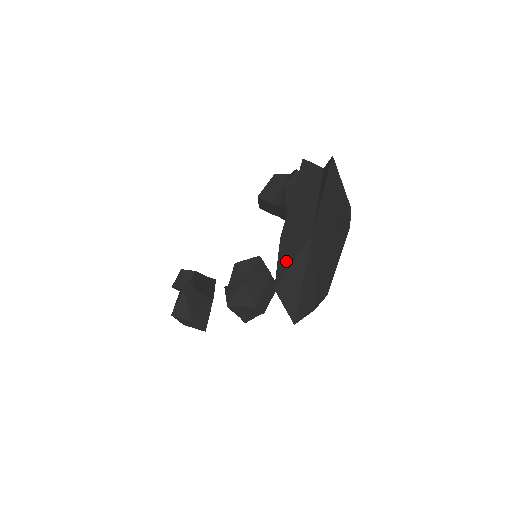
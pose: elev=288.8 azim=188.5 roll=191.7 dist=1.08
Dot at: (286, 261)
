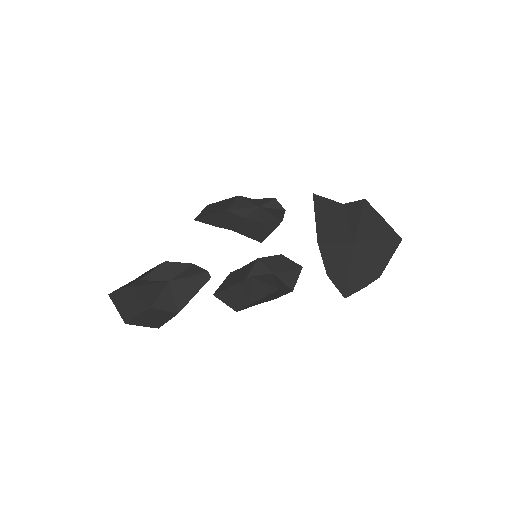
Dot at: (333, 257)
